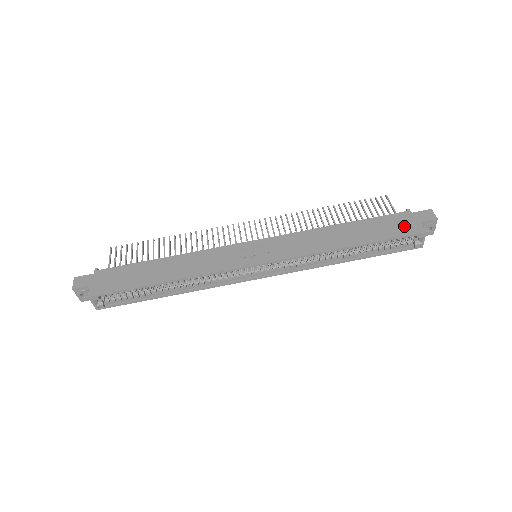
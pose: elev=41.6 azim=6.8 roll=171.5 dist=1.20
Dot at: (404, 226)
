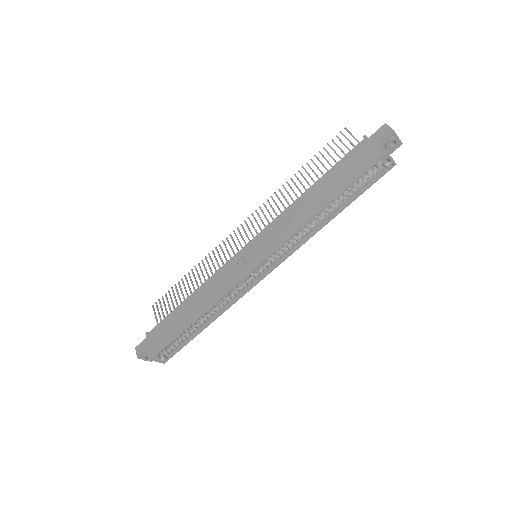
Dot at: (365, 157)
